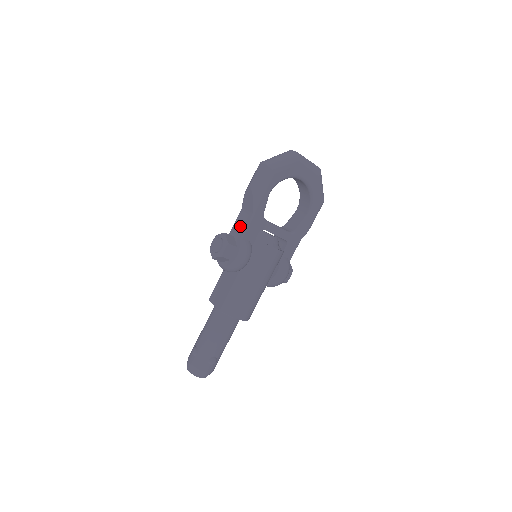
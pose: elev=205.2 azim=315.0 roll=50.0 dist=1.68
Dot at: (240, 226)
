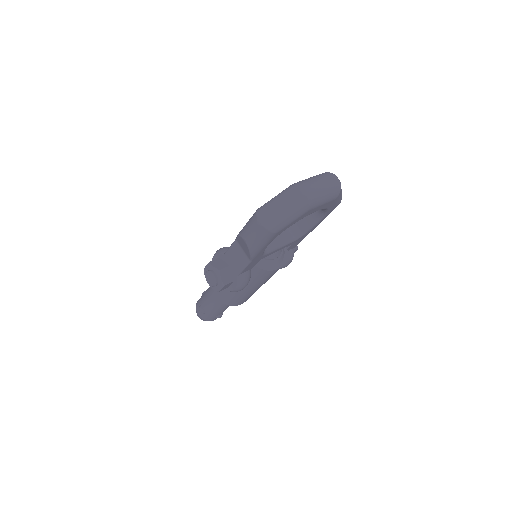
Dot at: (236, 260)
